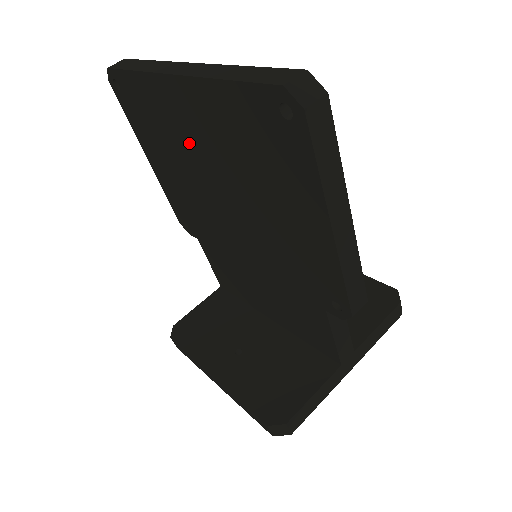
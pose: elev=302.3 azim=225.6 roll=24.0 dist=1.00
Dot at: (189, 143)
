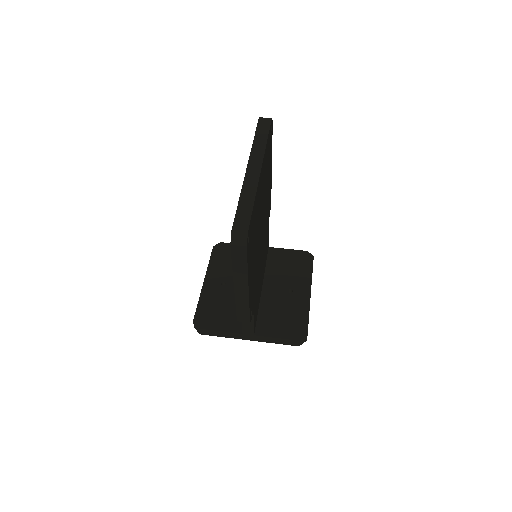
Dot at: occluded
